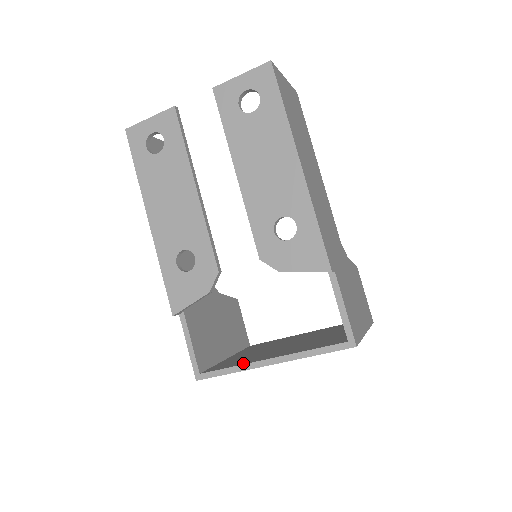
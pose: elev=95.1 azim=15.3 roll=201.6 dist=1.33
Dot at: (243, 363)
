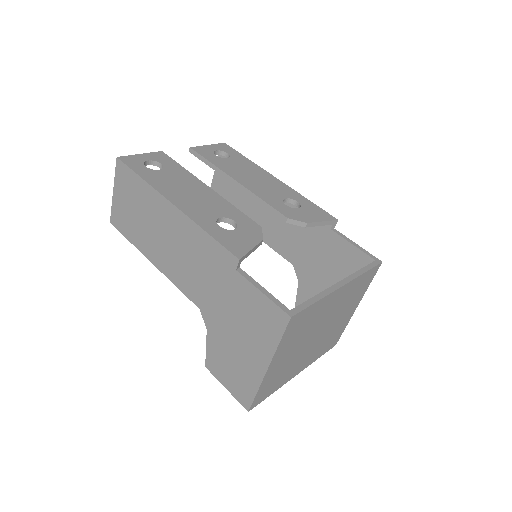
Dot at: occluded
